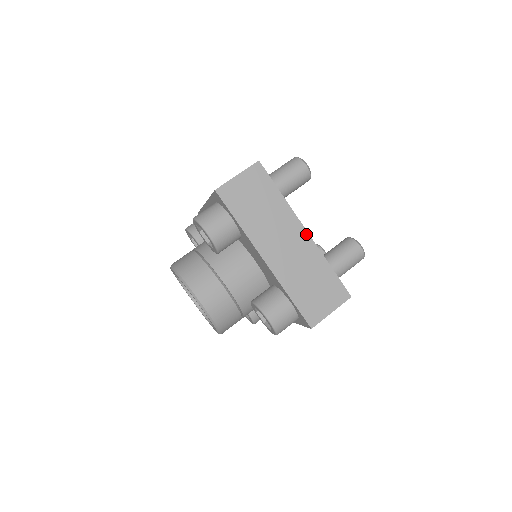
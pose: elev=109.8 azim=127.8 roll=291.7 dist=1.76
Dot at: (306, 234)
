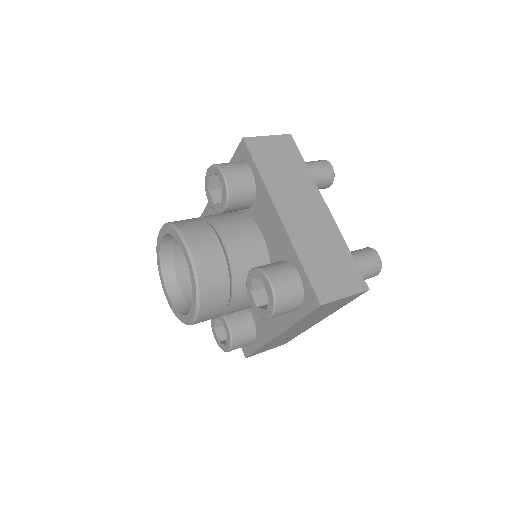
Dot at: (327, 211)
